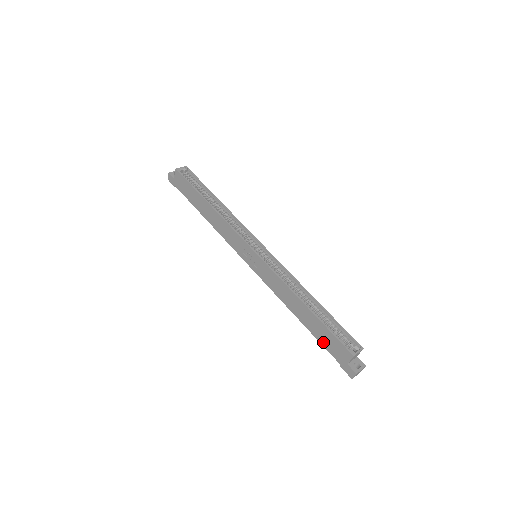
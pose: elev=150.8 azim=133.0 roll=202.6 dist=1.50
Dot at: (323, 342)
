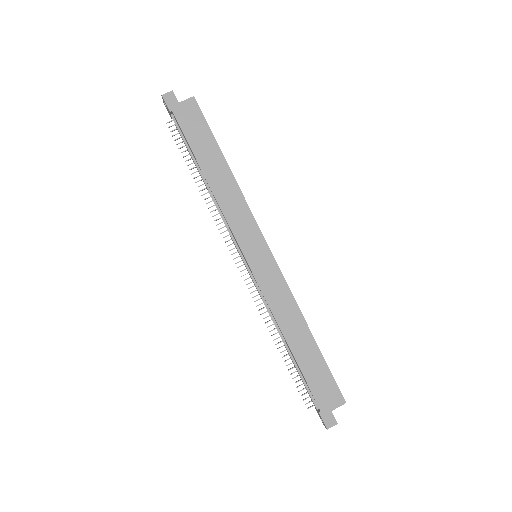
Dot at: (311, 381)
